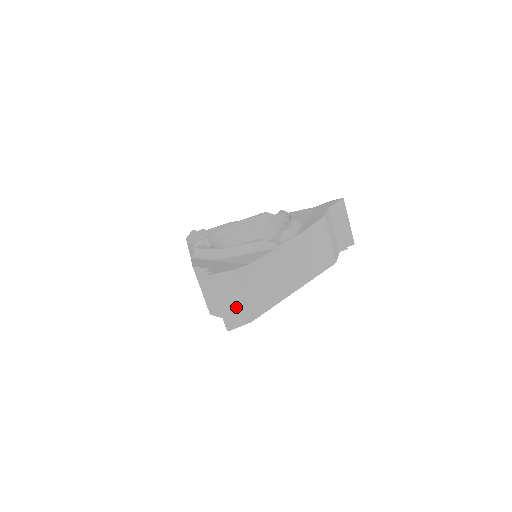
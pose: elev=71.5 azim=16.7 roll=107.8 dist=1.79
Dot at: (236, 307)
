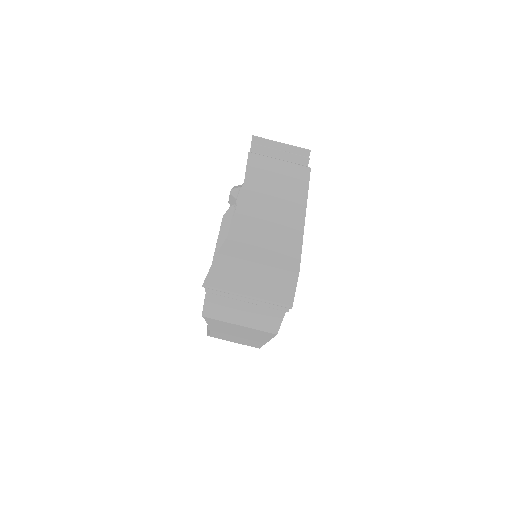
Dot at: (266, 279)
